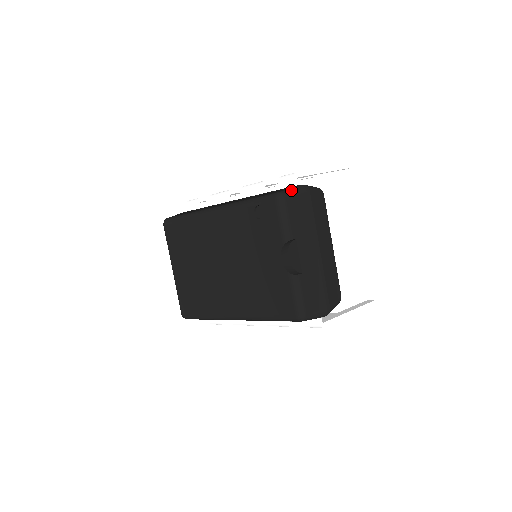
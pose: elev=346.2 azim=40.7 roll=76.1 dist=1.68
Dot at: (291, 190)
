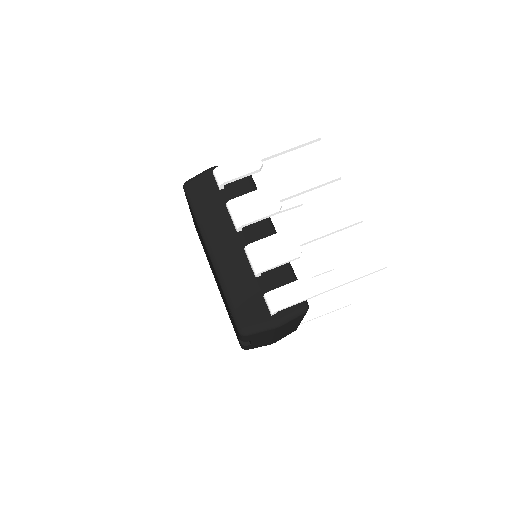
Dot at: (257, 330)
